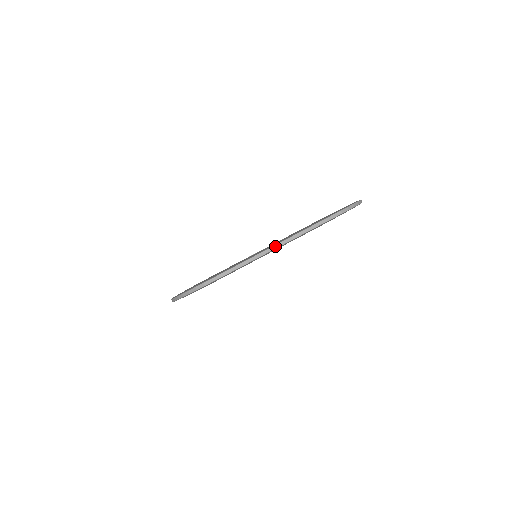
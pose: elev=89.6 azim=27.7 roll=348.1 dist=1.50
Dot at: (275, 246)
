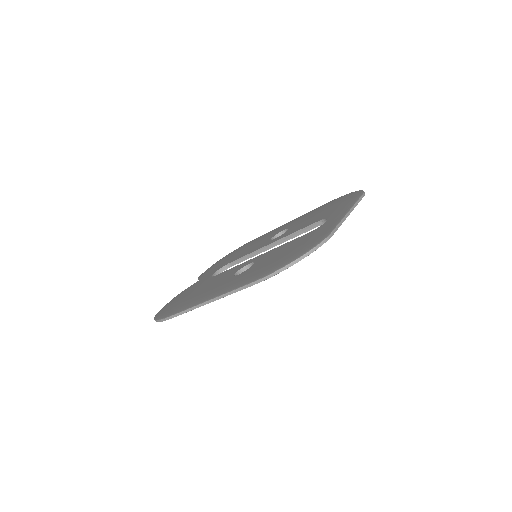
Dot at: (346, 216)
